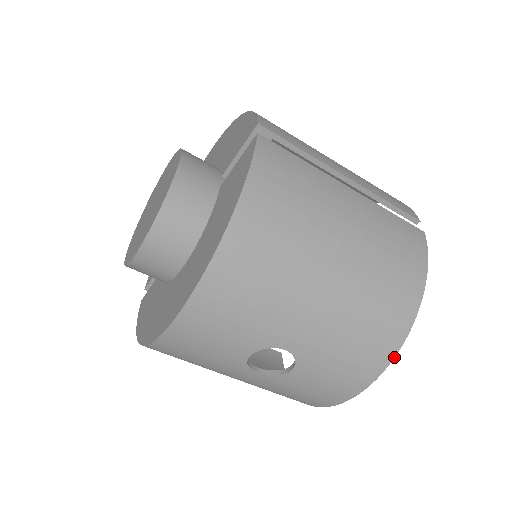
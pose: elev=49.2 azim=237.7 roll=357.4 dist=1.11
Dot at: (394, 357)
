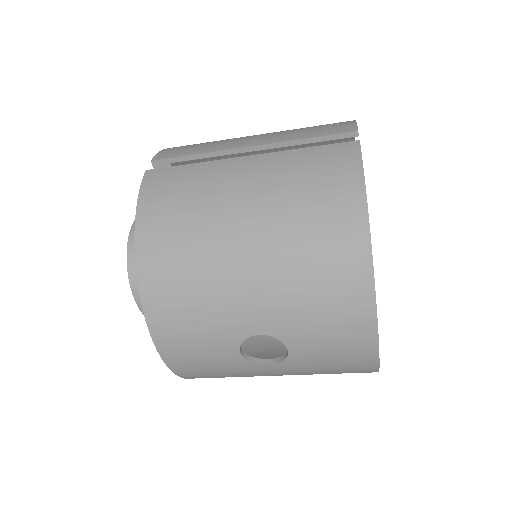
Dot at: (374, 289)
